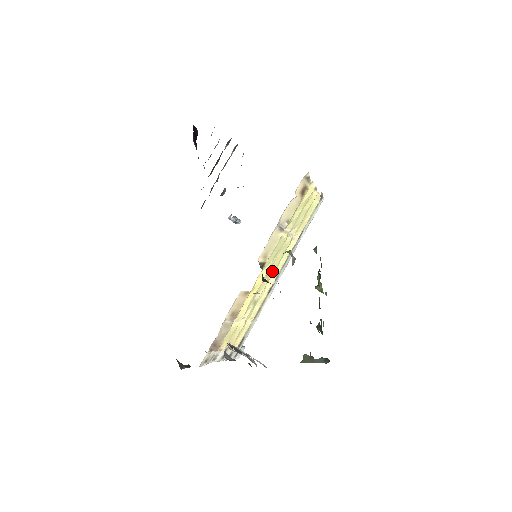
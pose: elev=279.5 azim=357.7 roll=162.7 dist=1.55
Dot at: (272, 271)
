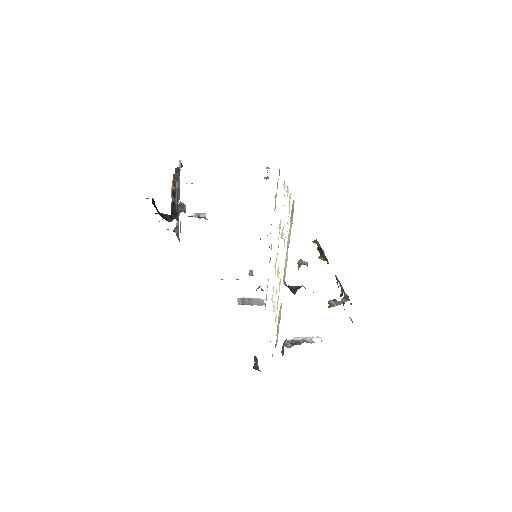
Dot at: occluded
